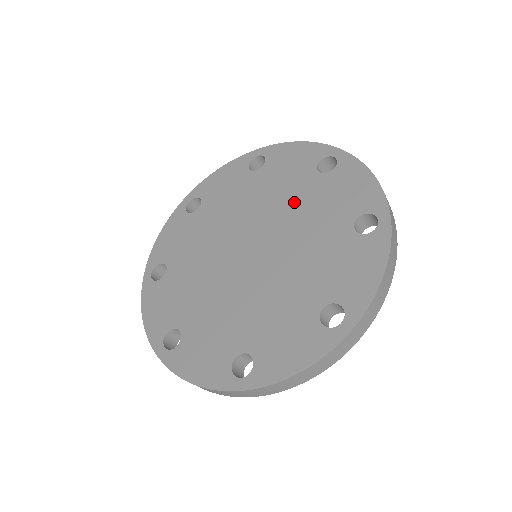
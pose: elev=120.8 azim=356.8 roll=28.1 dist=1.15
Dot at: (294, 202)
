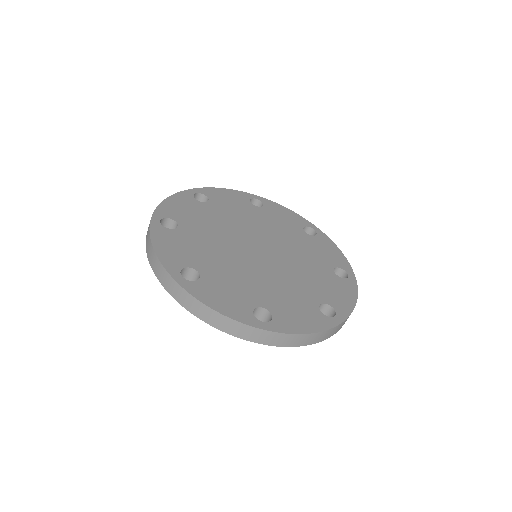
Dot at: (258, 221)
